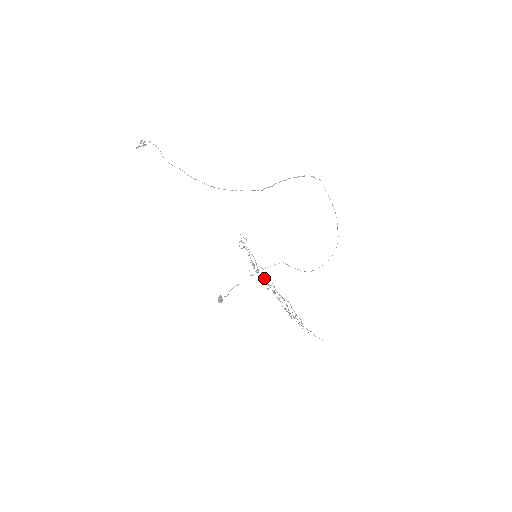
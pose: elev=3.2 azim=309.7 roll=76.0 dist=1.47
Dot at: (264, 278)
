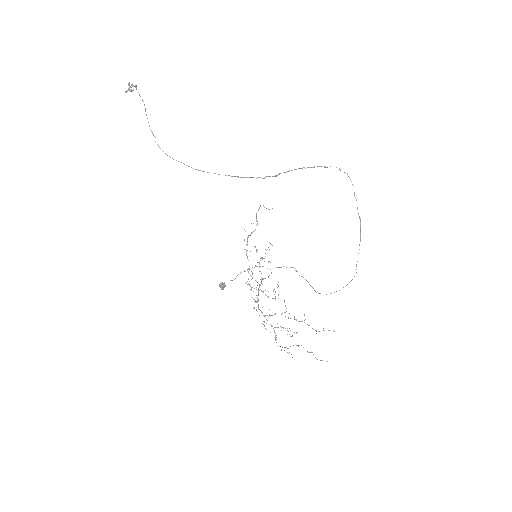
Dot at: (259, 287)
